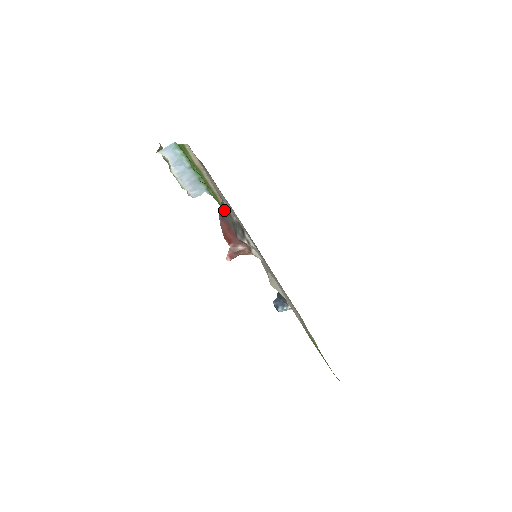
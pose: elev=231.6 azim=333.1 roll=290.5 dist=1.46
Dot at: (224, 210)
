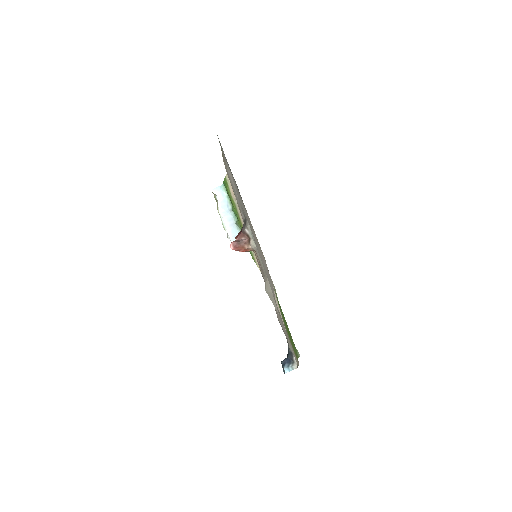
Dot at: occluded
